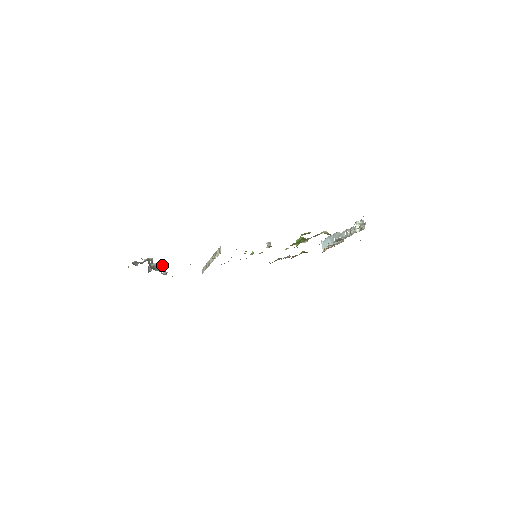
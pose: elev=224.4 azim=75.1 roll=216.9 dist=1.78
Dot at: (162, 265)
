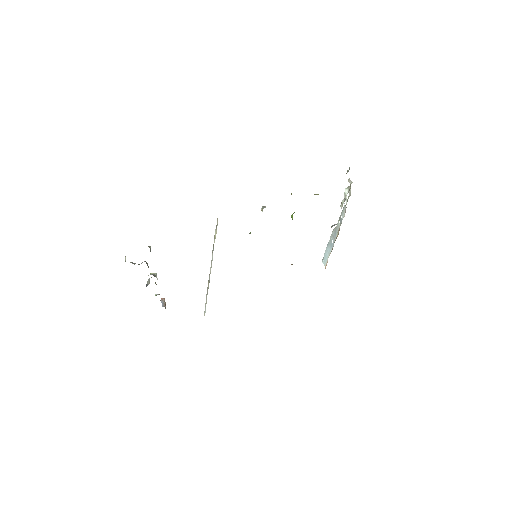
Dot at: (161, 300)
